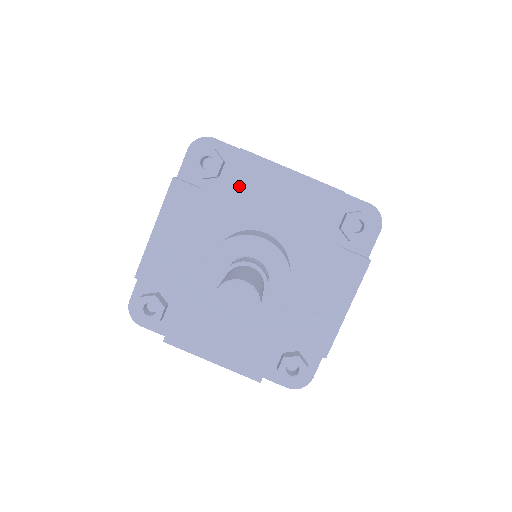
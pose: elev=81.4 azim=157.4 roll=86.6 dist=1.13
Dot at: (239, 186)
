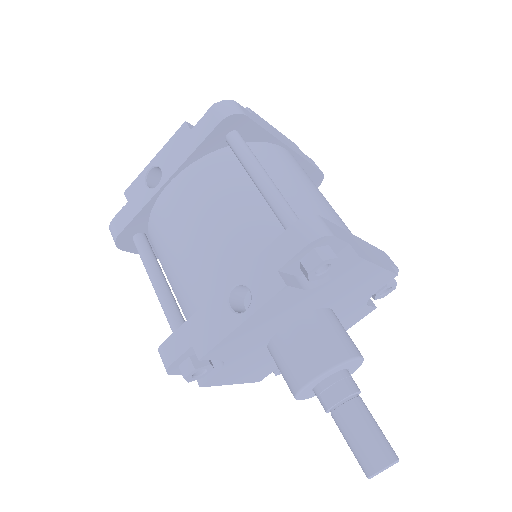
Dot at: (335, 283)
